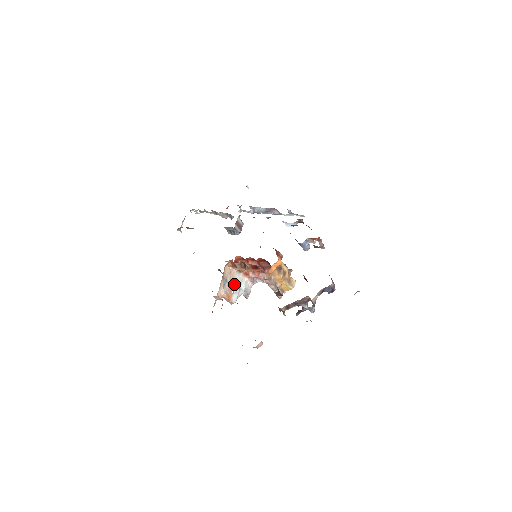
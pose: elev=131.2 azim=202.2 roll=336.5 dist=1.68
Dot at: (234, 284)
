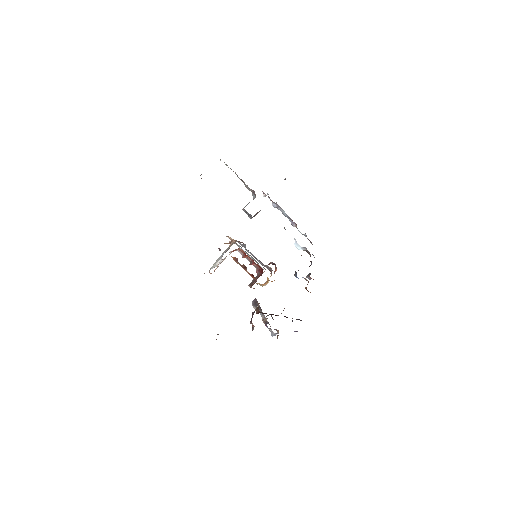
Dot at: occluded
